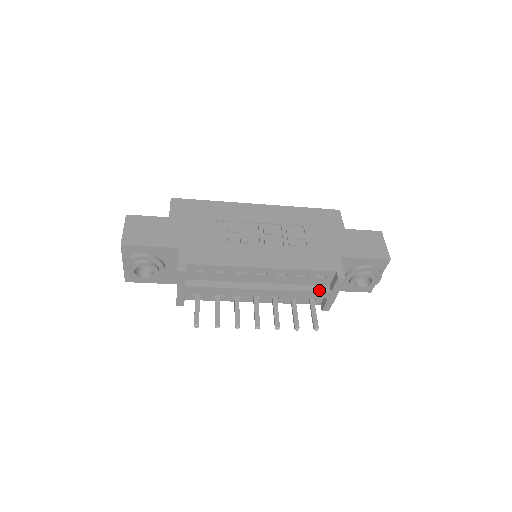
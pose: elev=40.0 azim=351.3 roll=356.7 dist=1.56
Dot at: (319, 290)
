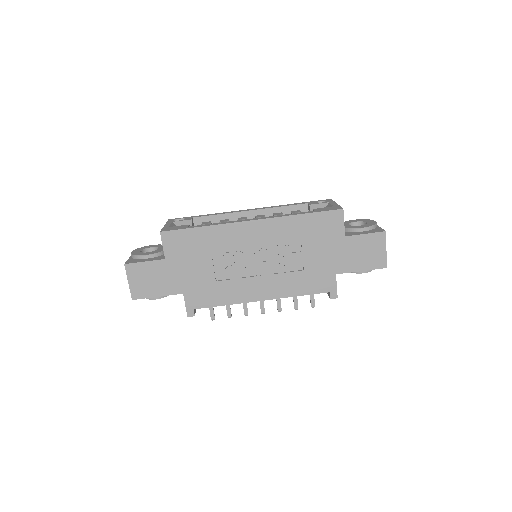
Dot at: occluded
